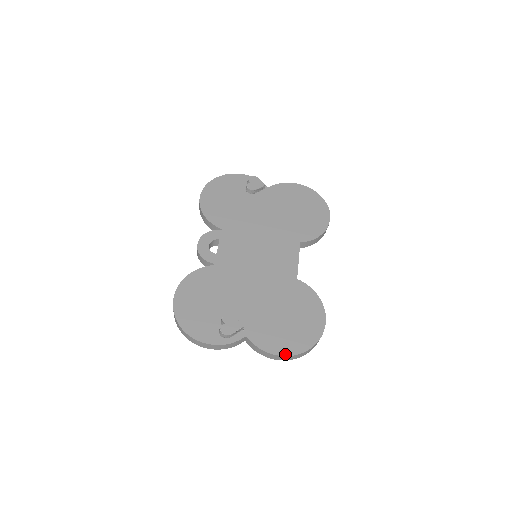
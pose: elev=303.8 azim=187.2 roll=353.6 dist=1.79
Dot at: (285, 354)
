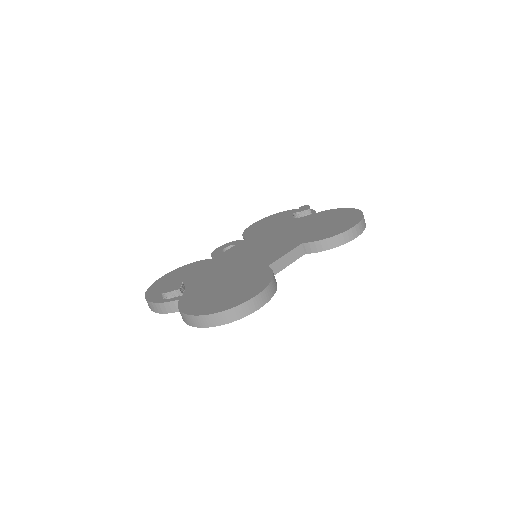
Dot at: (191, 314)
